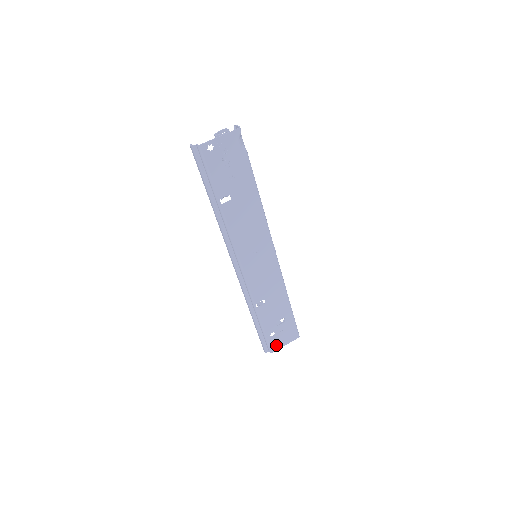
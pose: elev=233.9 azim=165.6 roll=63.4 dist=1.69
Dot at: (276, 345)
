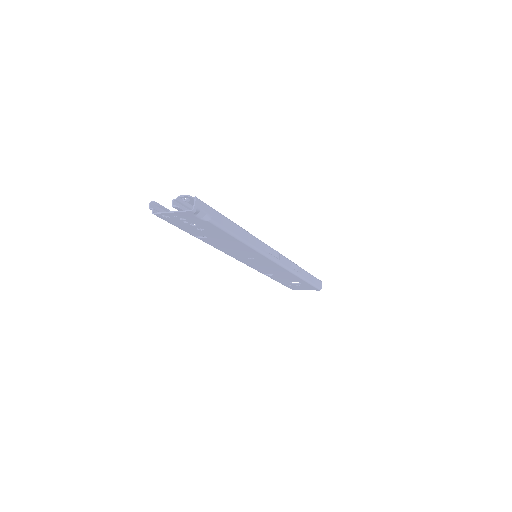
Dot at: (295, 288)
